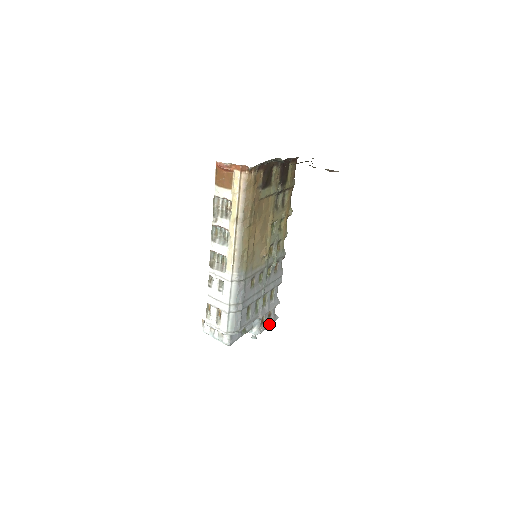
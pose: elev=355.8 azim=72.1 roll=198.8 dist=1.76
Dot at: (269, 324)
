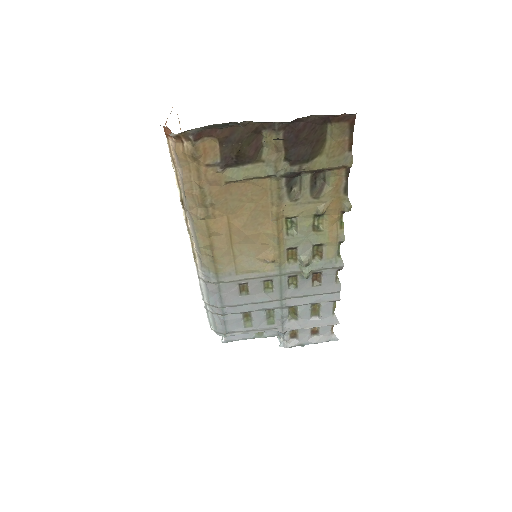
Dot at: (310, 342)
